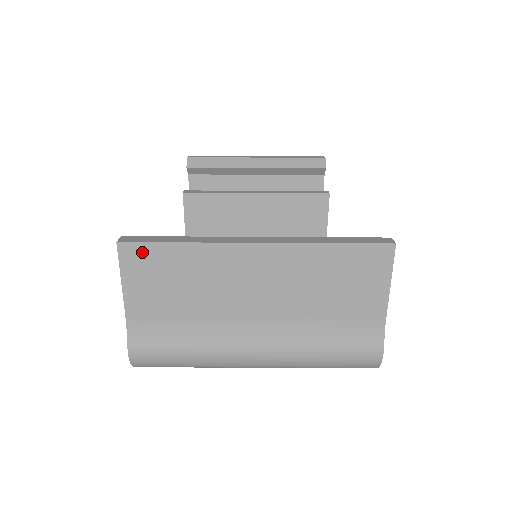
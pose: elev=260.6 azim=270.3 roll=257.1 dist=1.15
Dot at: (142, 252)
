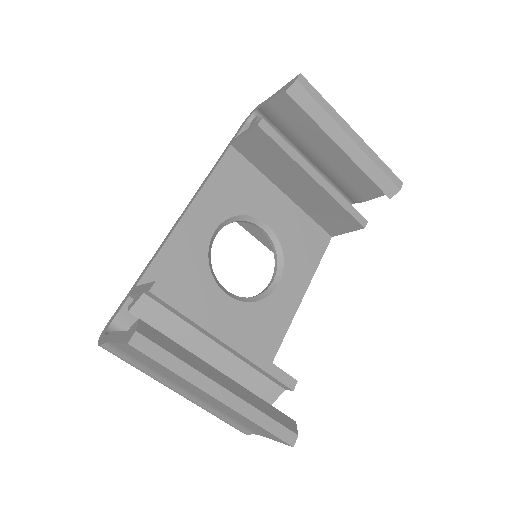
Dot at: (142, 354)
